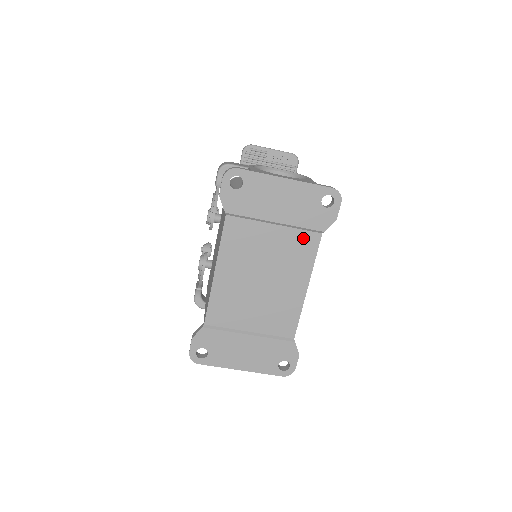
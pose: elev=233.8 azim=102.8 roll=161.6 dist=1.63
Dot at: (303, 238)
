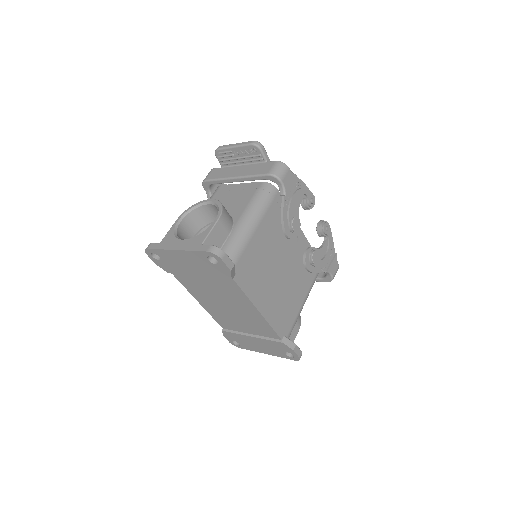
Dot at: (224, 282)
